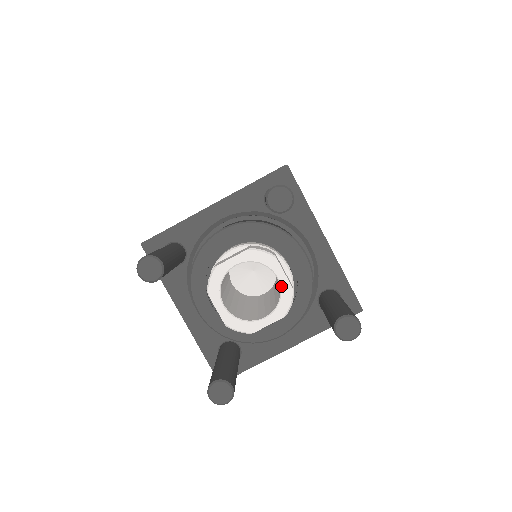
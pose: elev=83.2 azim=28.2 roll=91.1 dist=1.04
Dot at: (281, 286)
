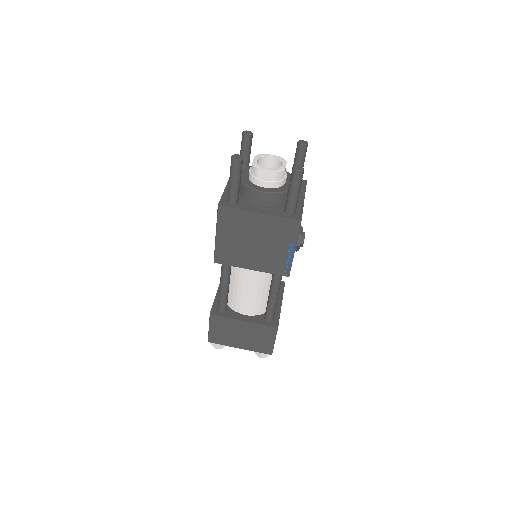
Dot at: (275, 157)
